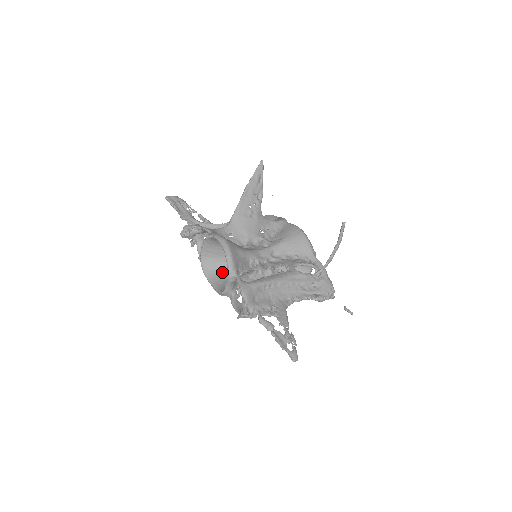
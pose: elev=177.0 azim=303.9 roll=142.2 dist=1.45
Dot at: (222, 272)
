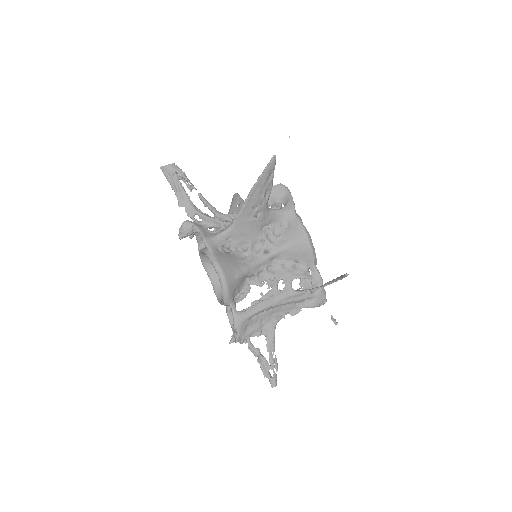
Dot at: occluded
